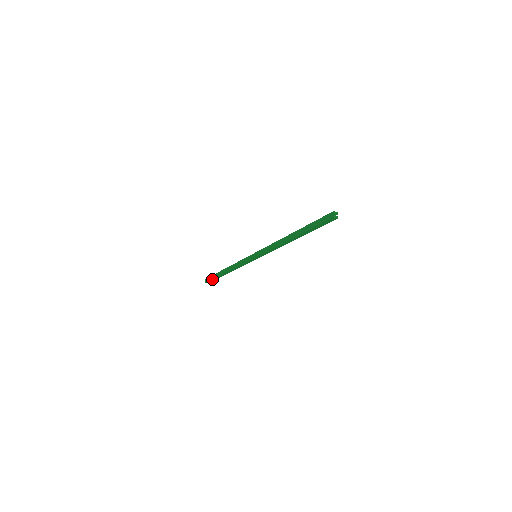
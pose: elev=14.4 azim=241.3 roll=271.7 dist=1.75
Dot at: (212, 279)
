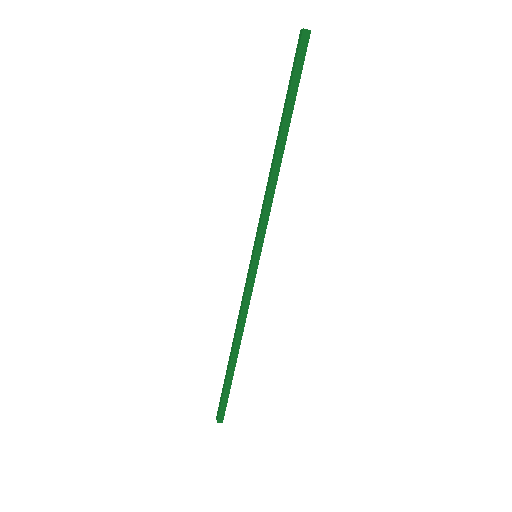
Dot at: (222, 397)
